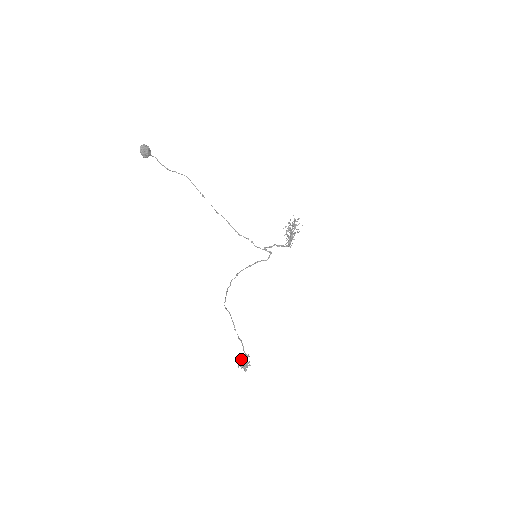
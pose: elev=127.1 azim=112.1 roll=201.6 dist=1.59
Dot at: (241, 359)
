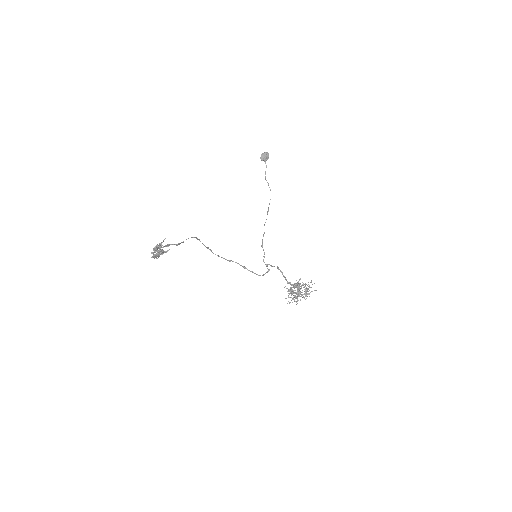
Dot at: (162, 242)
